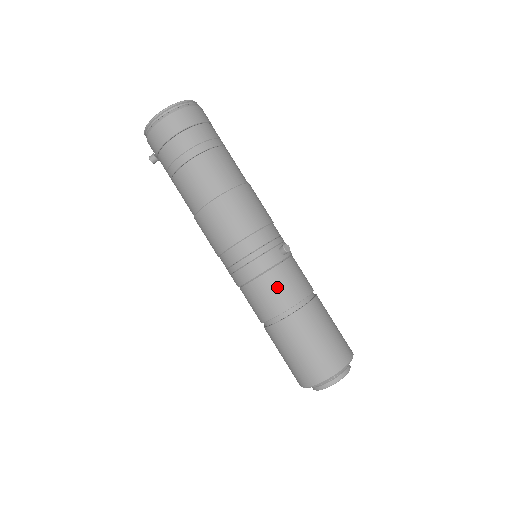
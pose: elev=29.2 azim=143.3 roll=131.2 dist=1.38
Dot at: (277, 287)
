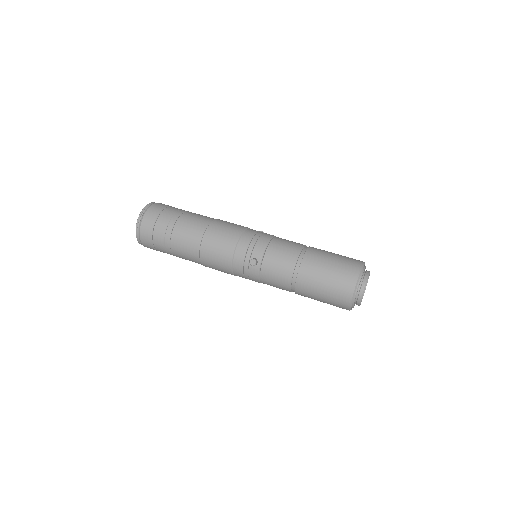
Dot at: (273, 283)
